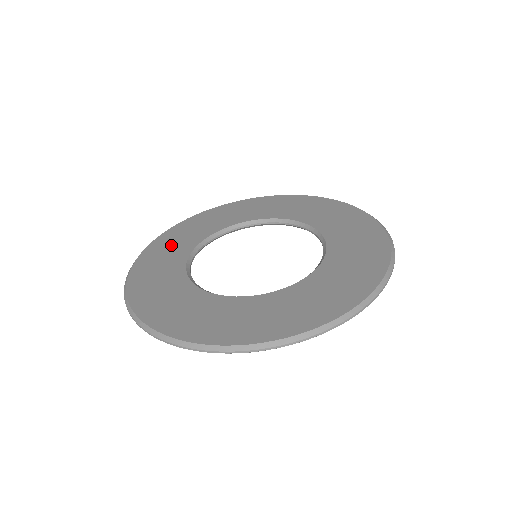
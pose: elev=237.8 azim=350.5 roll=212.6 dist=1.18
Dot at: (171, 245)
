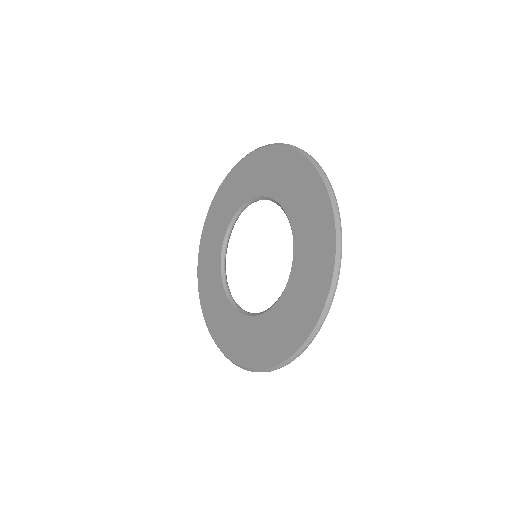
Dot at: (234, 189)
